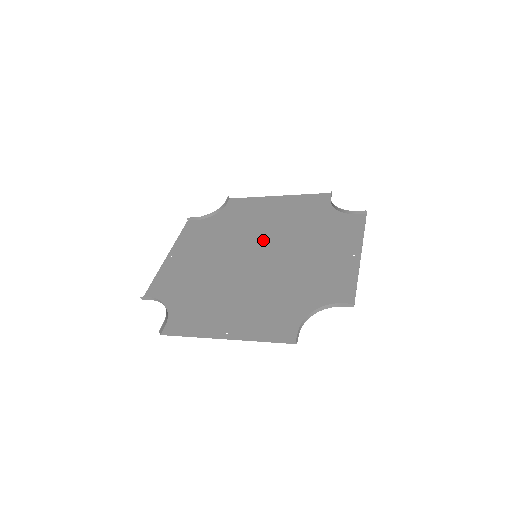
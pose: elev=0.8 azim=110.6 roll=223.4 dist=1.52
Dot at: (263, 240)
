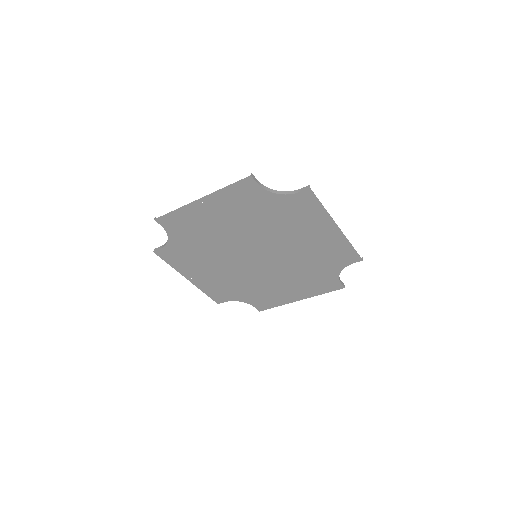
Dot at: (268, 266)
